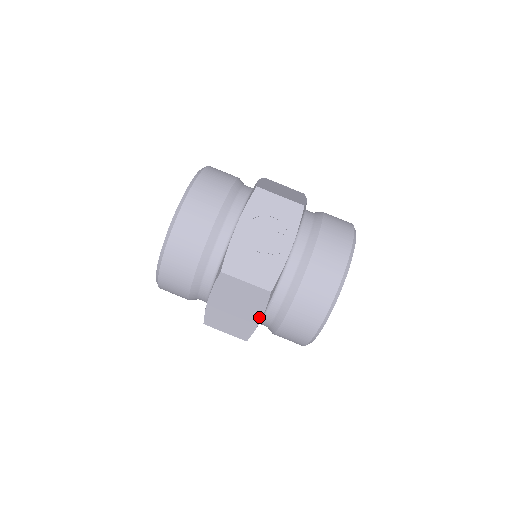
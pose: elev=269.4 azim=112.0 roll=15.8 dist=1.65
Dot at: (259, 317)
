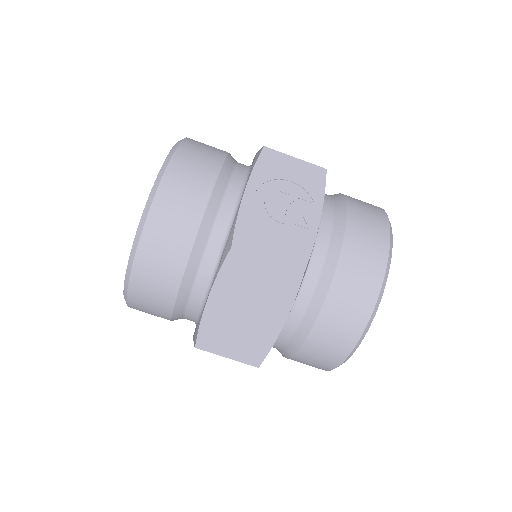
Dot at: (281, 321)
